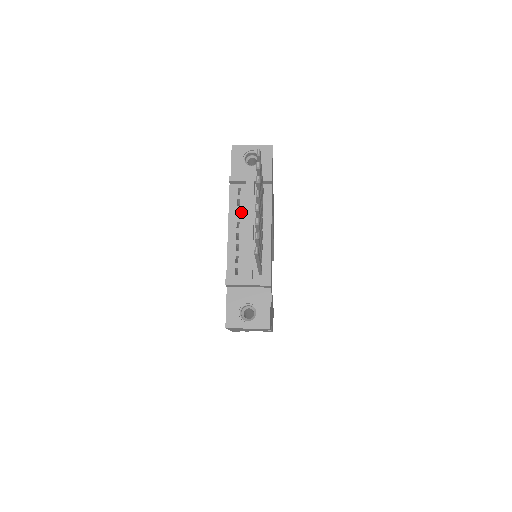
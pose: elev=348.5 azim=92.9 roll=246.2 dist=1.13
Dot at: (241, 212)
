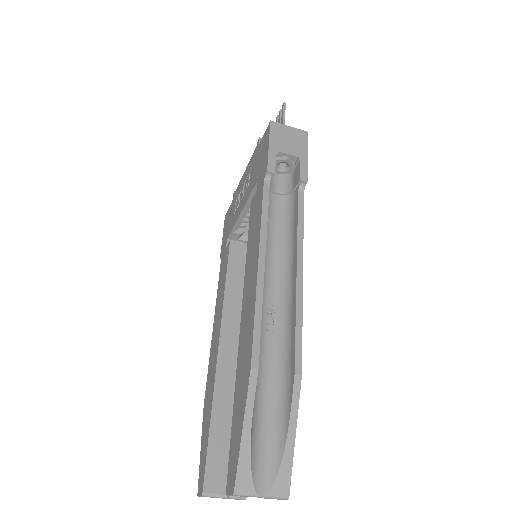
Dot at: occluded
